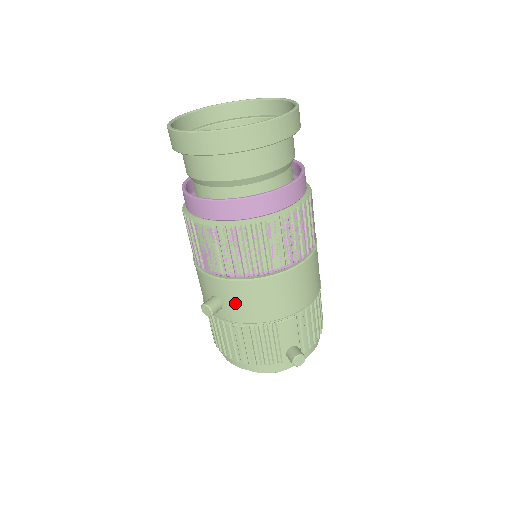
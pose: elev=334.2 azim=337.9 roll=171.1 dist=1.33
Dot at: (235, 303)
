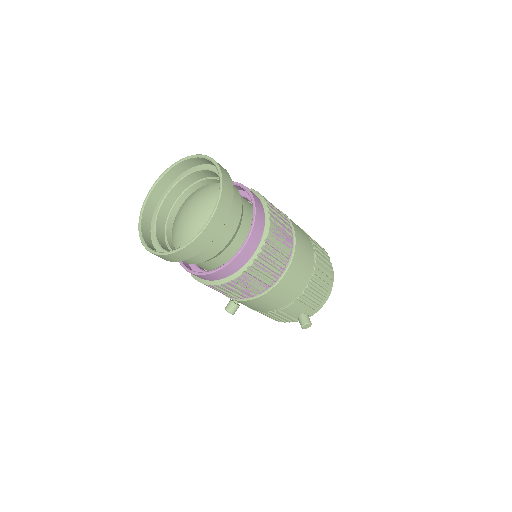
Dot at: (245, 305)
